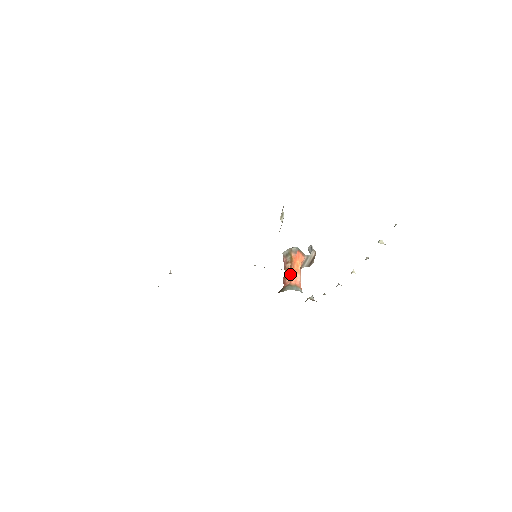
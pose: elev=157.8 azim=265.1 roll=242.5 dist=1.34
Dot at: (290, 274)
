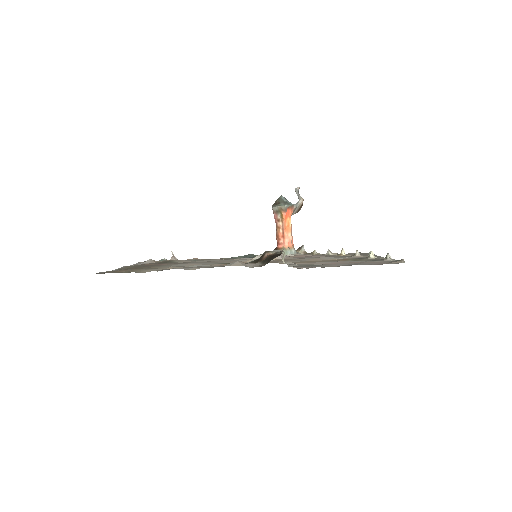
Dot at: (283, 235)
